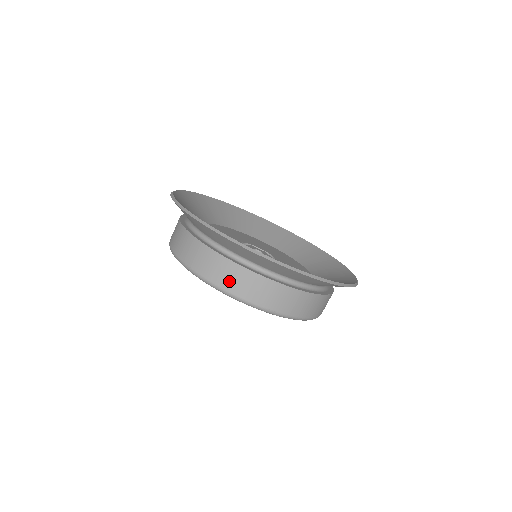
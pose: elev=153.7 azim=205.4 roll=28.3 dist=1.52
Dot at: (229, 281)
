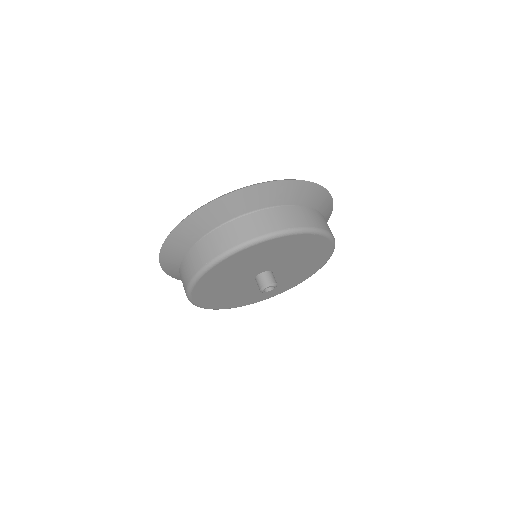
Dot at: (184, 280)
